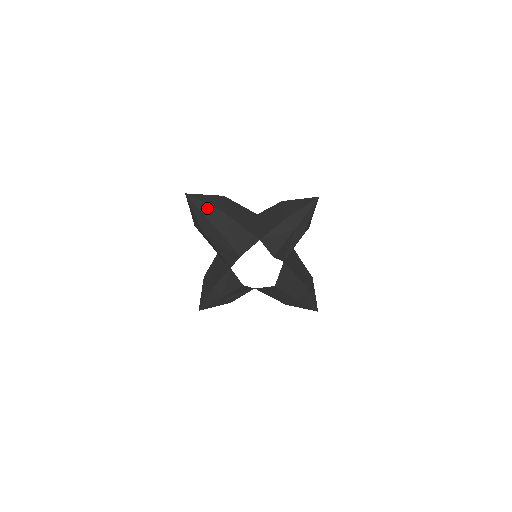
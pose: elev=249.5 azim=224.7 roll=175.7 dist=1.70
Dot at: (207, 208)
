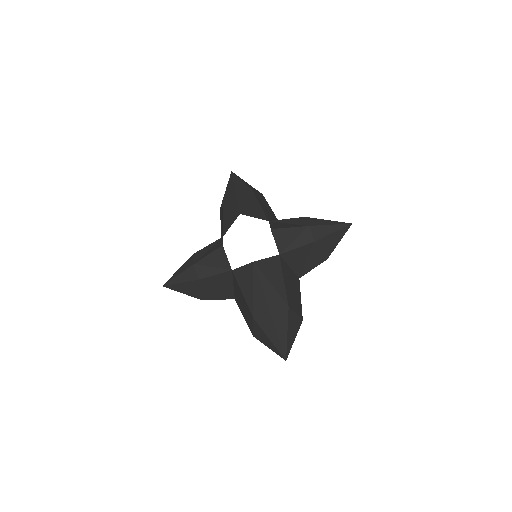
Dot at: (241, 183)
